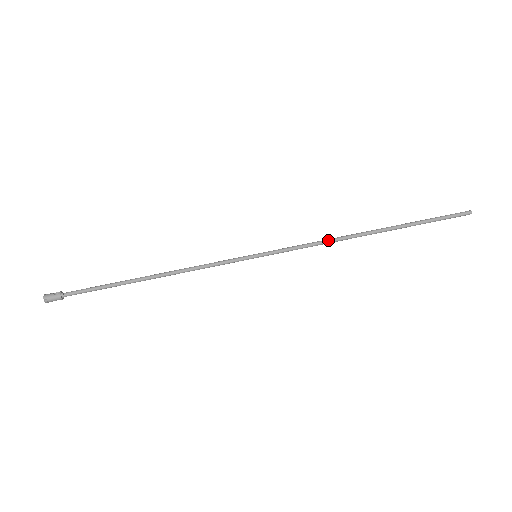
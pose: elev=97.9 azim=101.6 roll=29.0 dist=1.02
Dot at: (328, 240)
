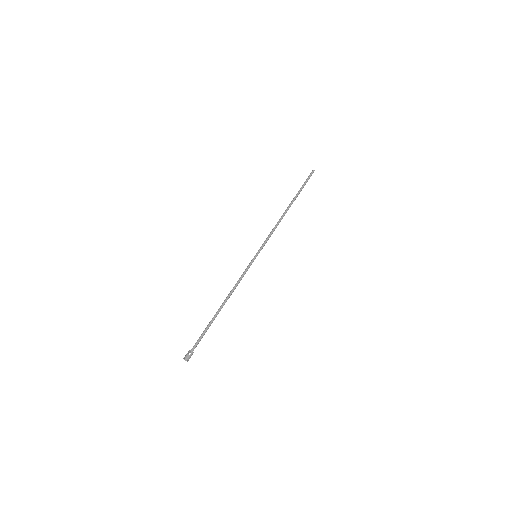
Dot at: (277, 225)
